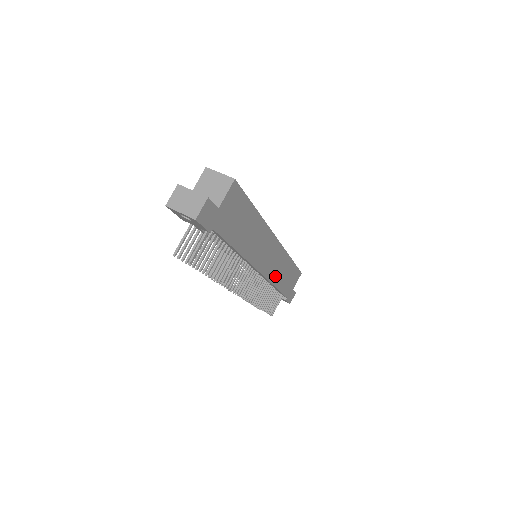
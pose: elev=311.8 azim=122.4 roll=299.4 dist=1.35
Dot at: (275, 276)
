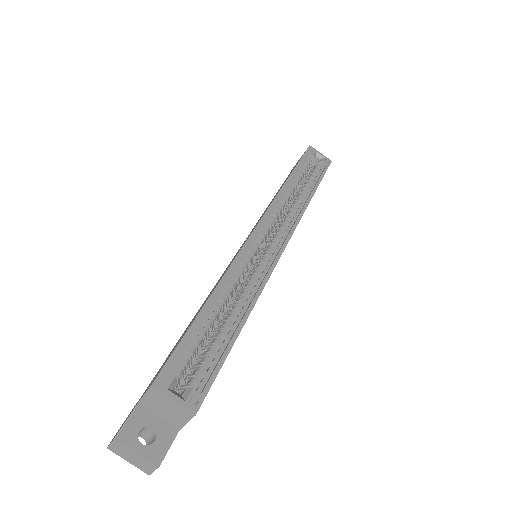
Dot at: occluded
